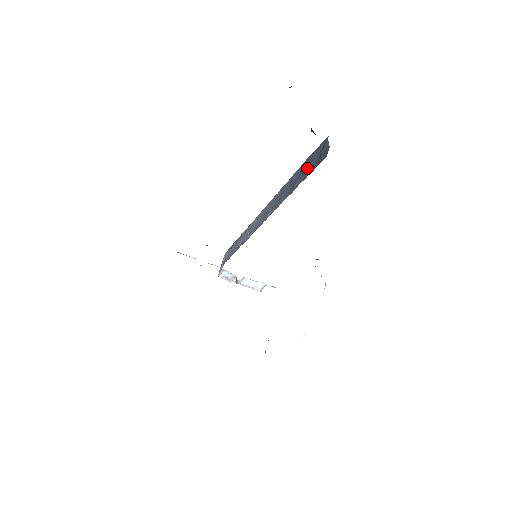
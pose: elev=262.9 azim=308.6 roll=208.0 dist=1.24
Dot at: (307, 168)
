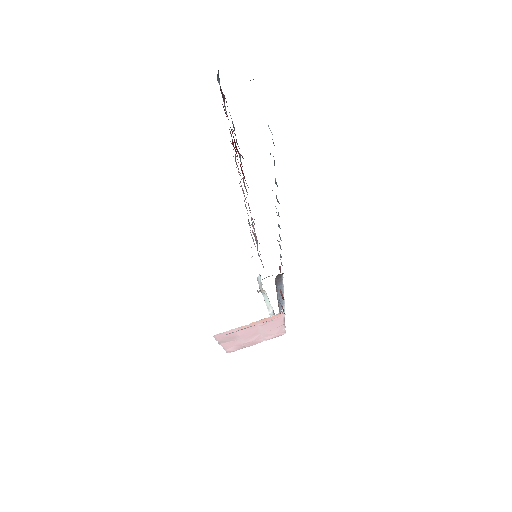
Dot at: occluded
